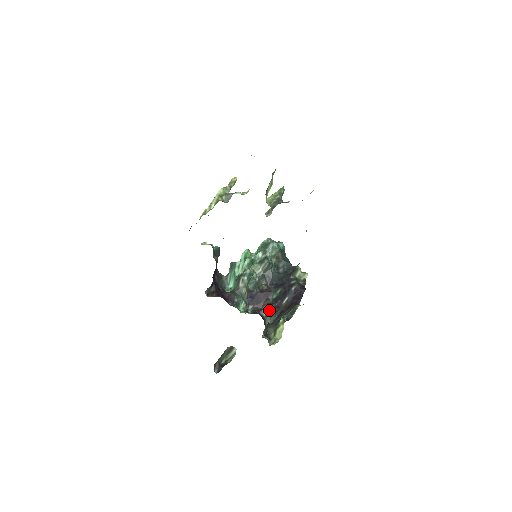
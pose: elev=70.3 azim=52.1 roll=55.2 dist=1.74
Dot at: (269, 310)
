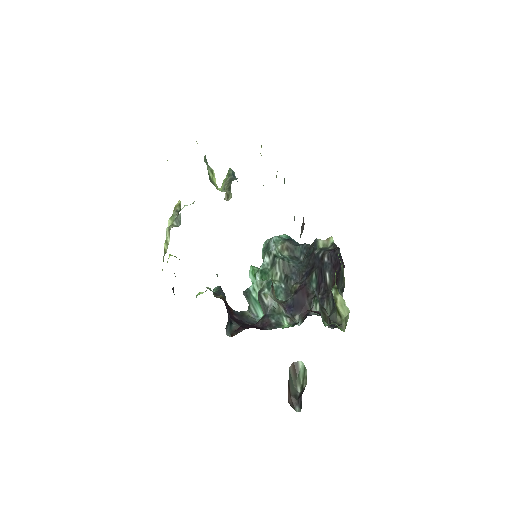
Dot at: (318, 303)
